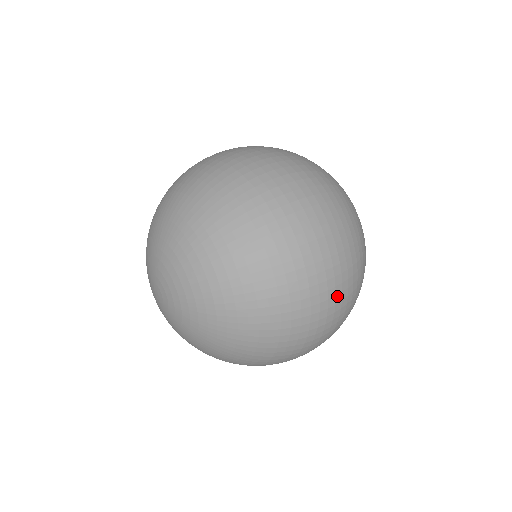
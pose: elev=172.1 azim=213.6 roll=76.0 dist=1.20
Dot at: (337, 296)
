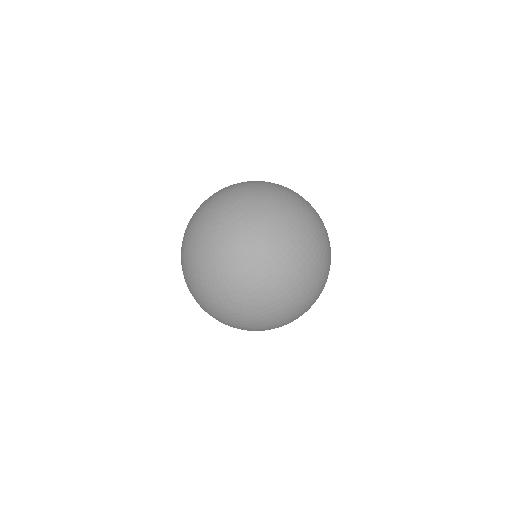
Dot at: (323, 261)
